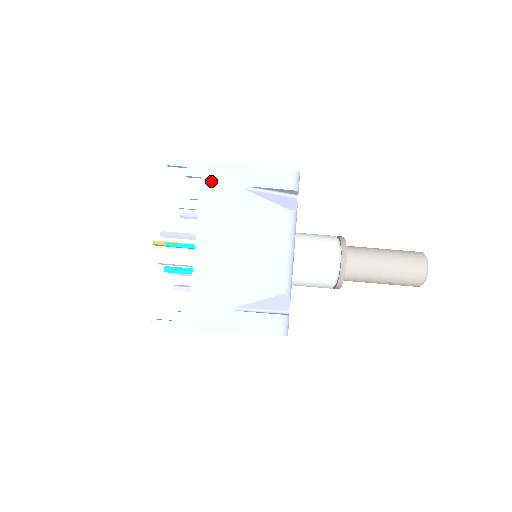
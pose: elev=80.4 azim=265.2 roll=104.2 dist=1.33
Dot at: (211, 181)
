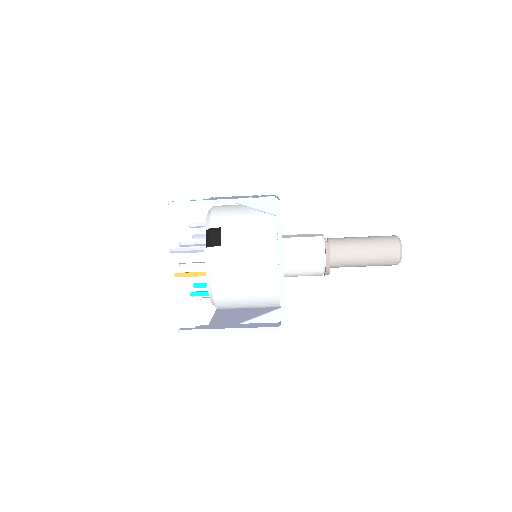
Dot at: occluded
